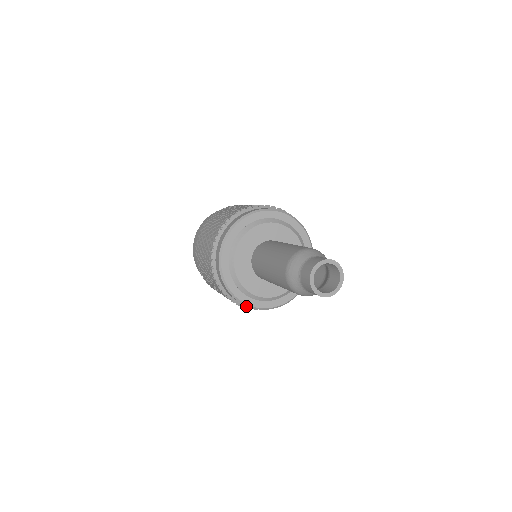
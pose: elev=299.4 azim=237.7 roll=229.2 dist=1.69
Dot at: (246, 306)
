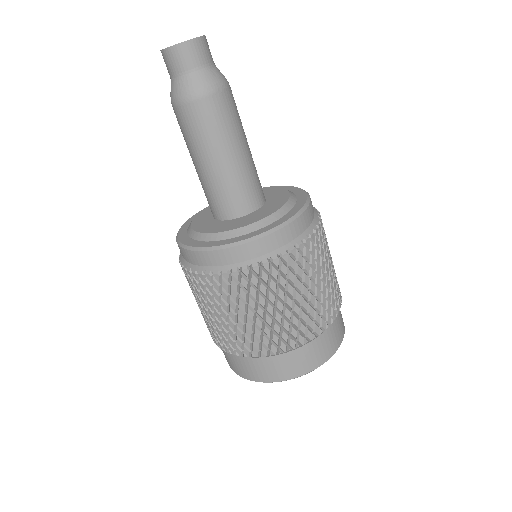
Dot at: (290, 246)
